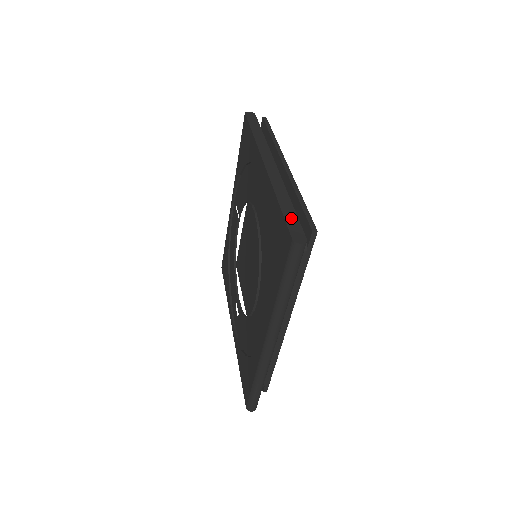
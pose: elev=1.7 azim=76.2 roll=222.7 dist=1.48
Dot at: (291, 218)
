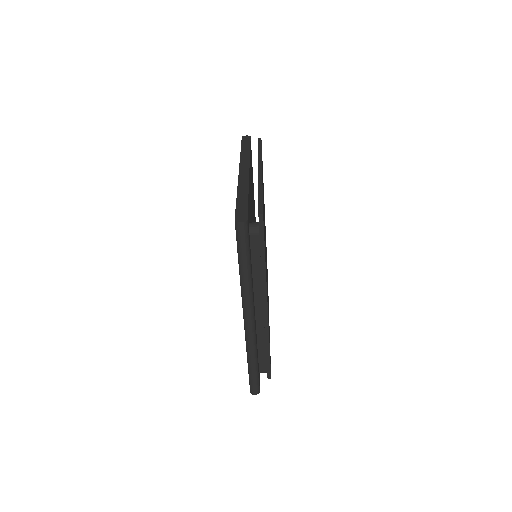
Dot at: (242, 206)
